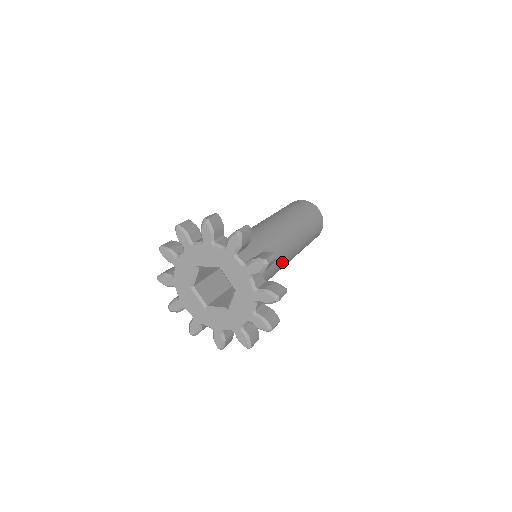
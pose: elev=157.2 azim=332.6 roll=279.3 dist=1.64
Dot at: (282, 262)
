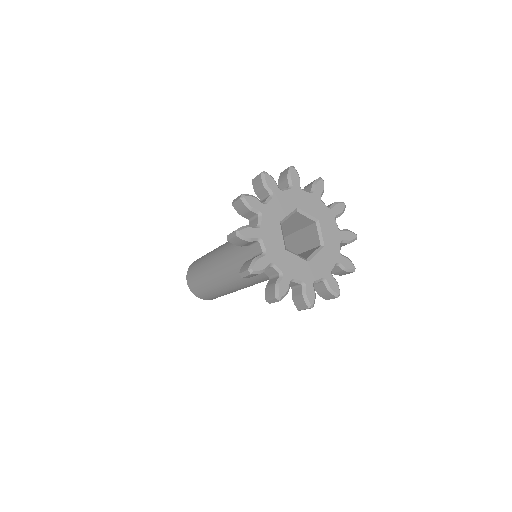
Dot at: occluded
